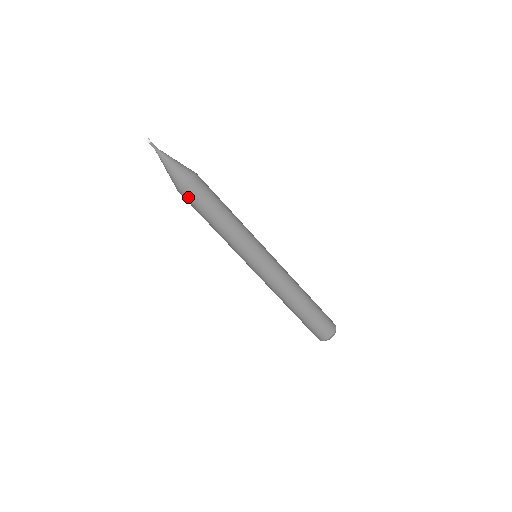
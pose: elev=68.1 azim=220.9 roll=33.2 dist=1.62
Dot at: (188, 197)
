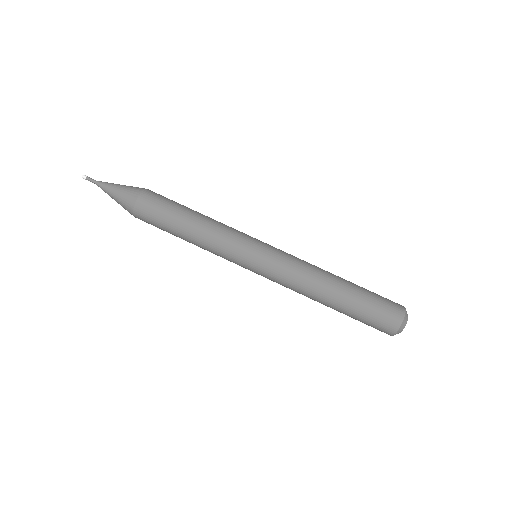
Dot at: (145, 217)
